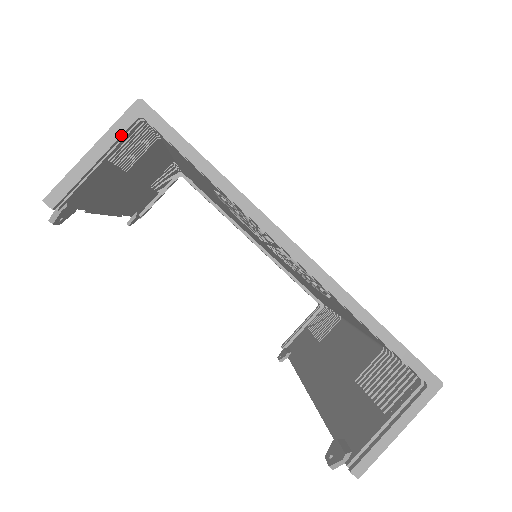
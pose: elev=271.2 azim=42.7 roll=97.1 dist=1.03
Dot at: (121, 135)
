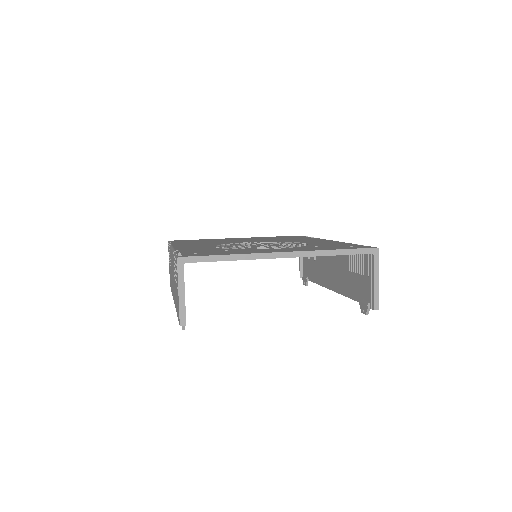
Dot at: occluded
